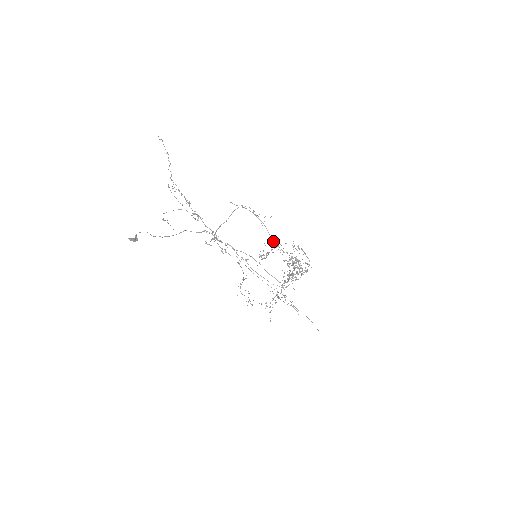
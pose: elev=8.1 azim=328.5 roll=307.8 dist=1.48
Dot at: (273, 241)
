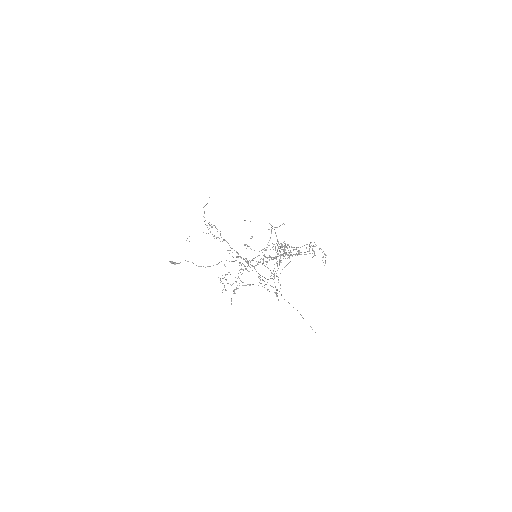
Dot at: (278, 241)
